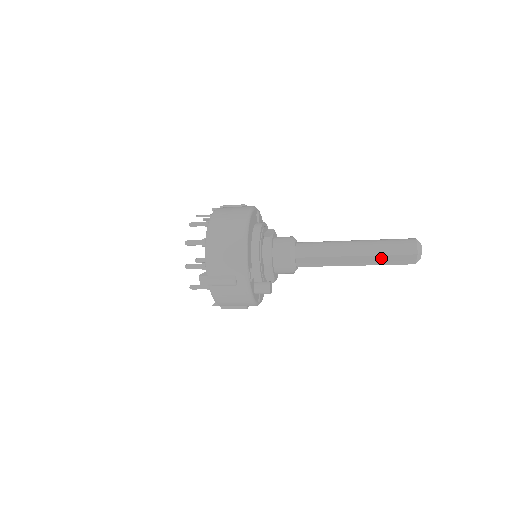
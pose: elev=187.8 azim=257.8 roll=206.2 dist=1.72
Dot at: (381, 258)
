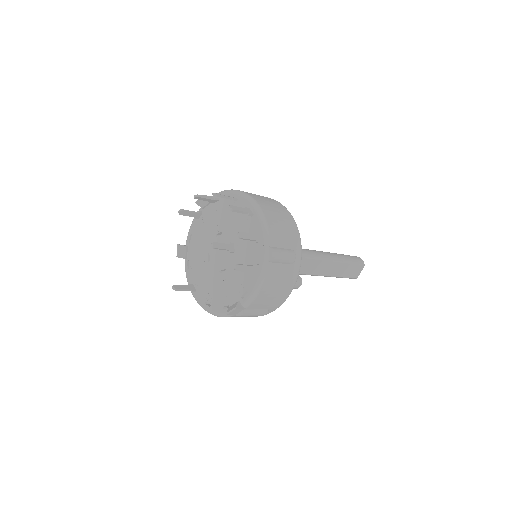
Dot at: (346, 267)
